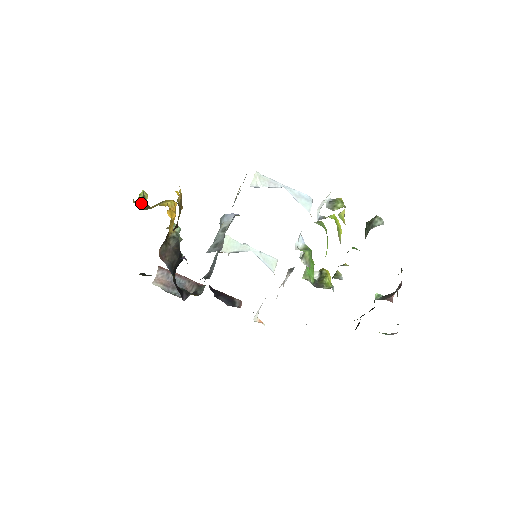
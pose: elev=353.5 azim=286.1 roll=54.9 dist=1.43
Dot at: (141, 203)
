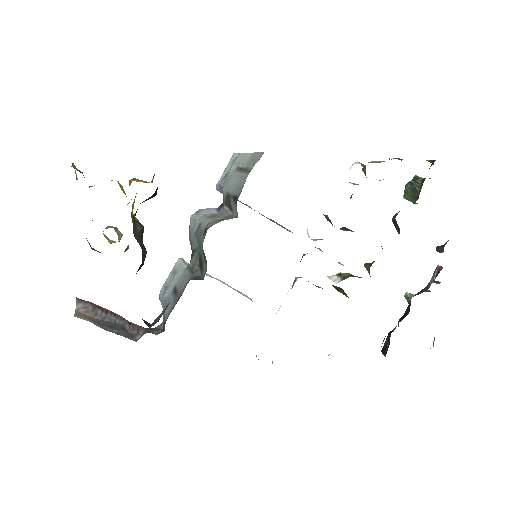
Dot at: (79, 171)
